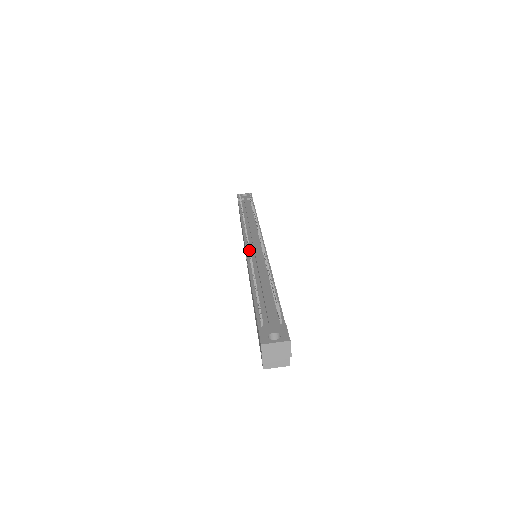
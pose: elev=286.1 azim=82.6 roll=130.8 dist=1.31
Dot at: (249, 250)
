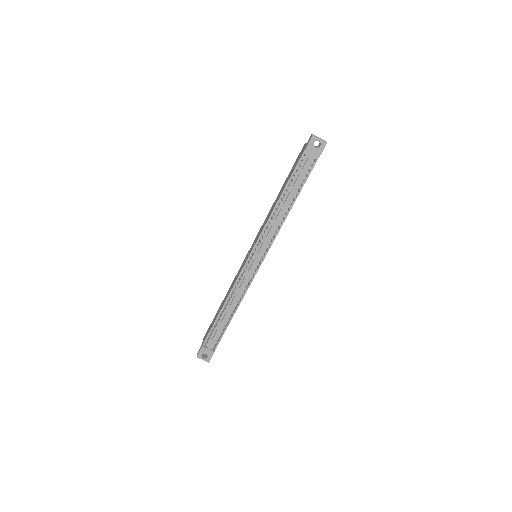
Dot at: (239, 281)
